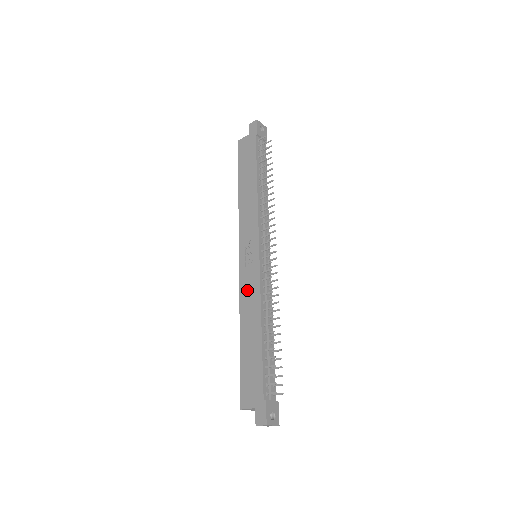
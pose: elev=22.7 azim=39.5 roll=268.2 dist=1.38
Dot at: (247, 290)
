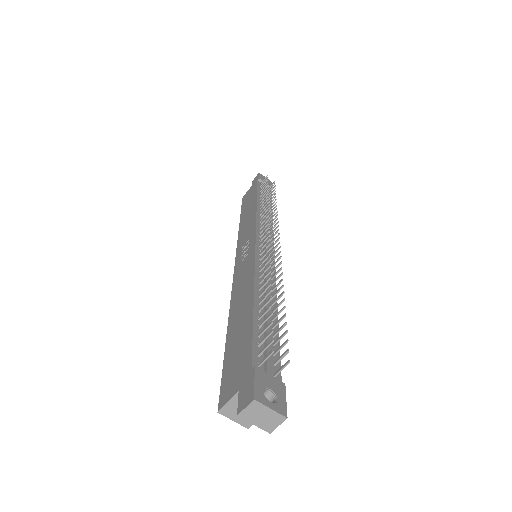
Dot at: (240, 279)
